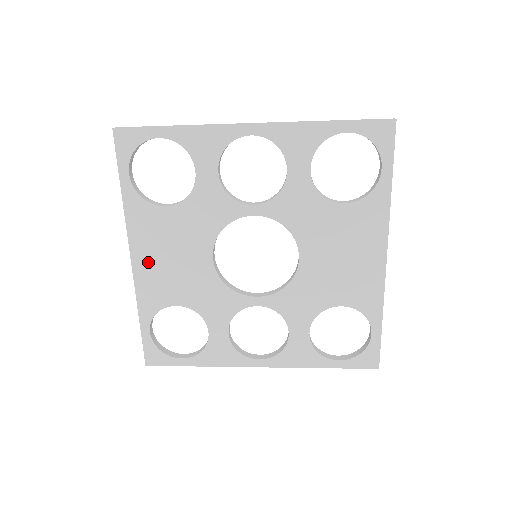
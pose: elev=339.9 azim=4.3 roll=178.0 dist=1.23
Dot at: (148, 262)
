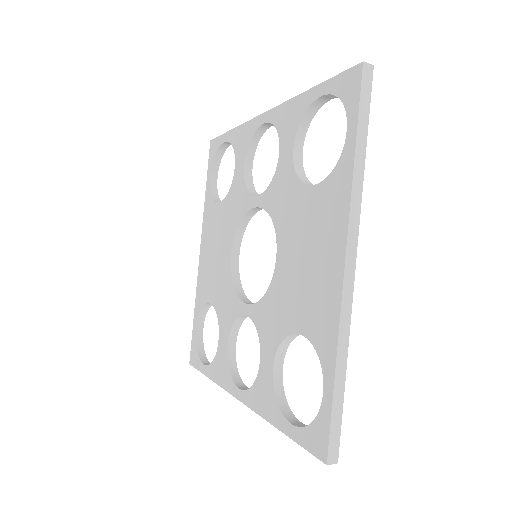
Dot at: (205, 256)
